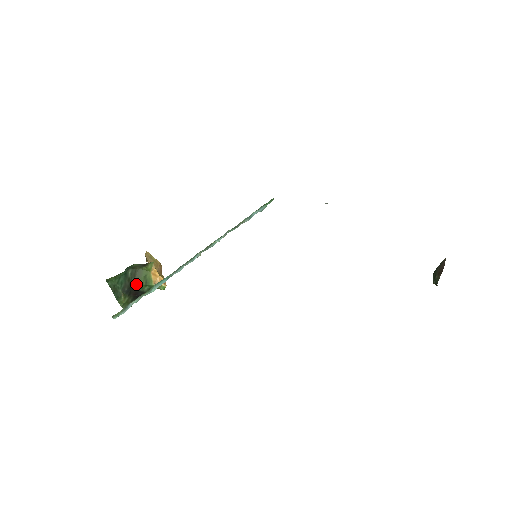
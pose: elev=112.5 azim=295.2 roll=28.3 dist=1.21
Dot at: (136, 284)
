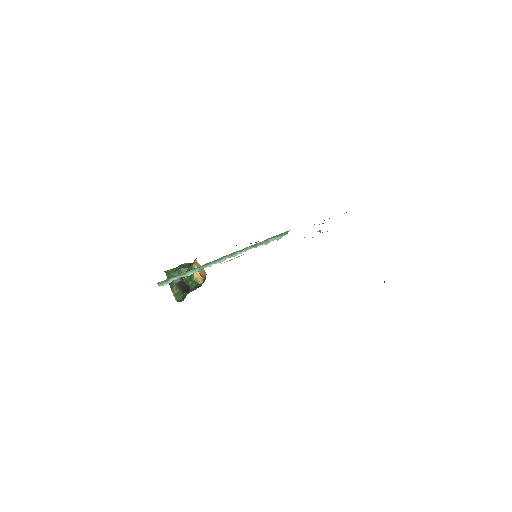
Dot at: (184, 279)
